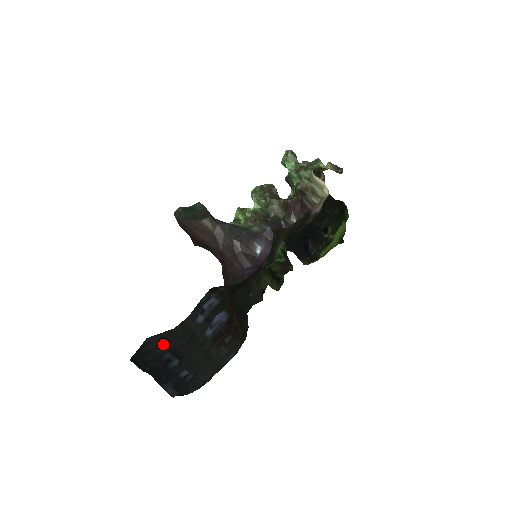
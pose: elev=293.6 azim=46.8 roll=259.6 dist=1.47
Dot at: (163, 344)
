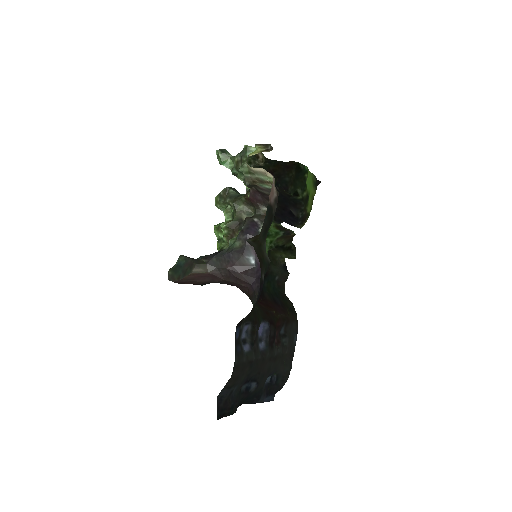
Dot at: (233, 388)
